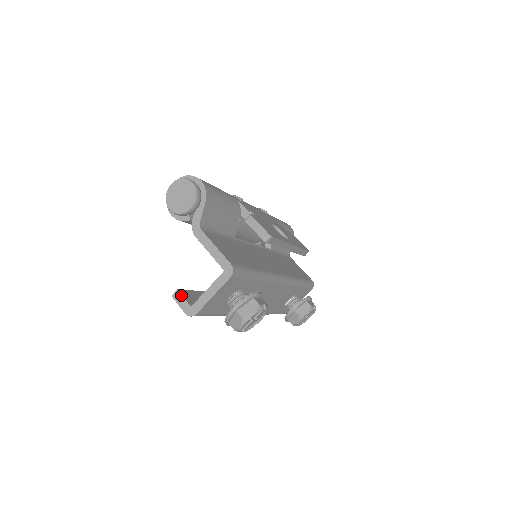
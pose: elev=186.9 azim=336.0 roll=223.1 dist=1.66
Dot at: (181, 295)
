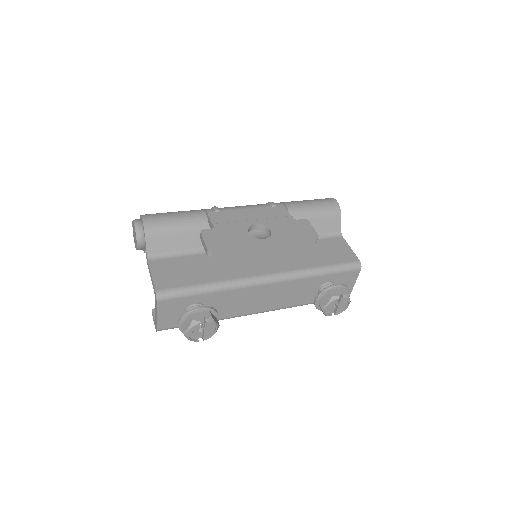
Dot at: (153, 314)
